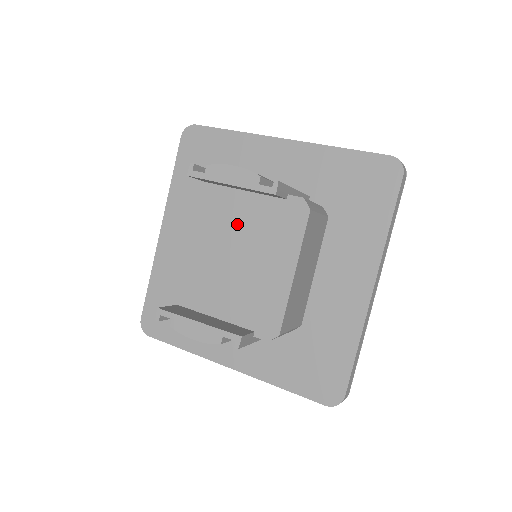
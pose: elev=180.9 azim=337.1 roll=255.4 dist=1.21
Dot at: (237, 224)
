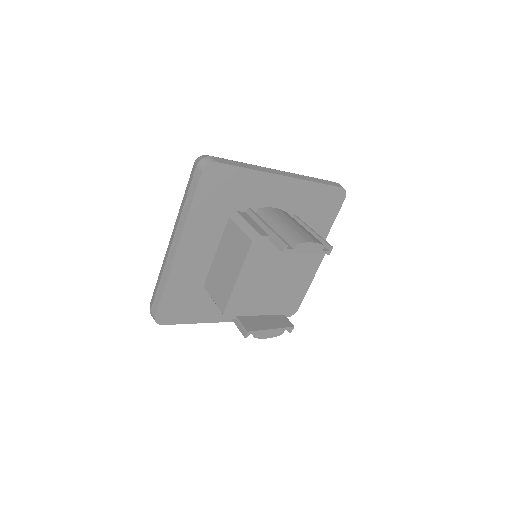
Dot at: (286, 262)
